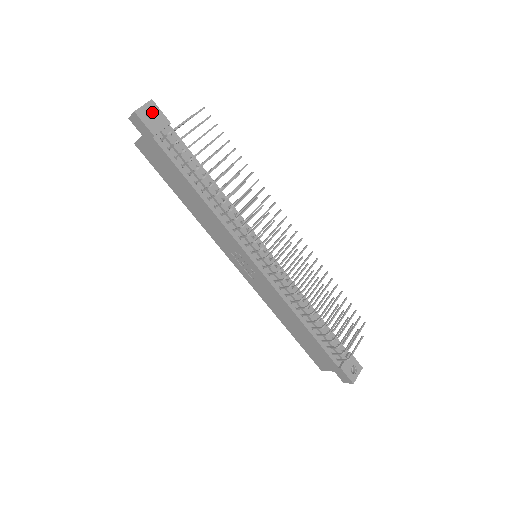
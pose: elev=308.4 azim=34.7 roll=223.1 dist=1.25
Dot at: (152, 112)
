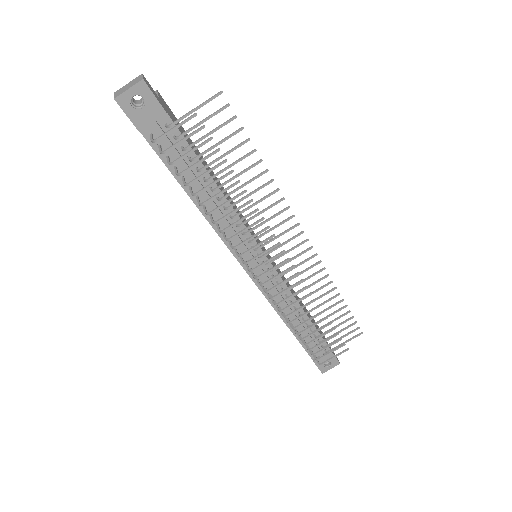
Dot at: (142, 97)
